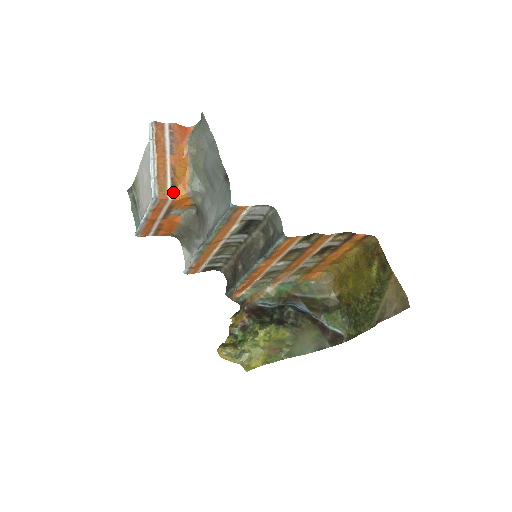
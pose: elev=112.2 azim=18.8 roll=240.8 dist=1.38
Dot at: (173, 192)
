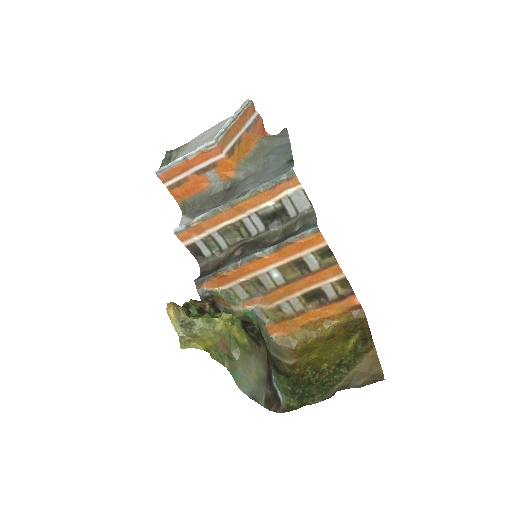
Dot at: (229, 153)
